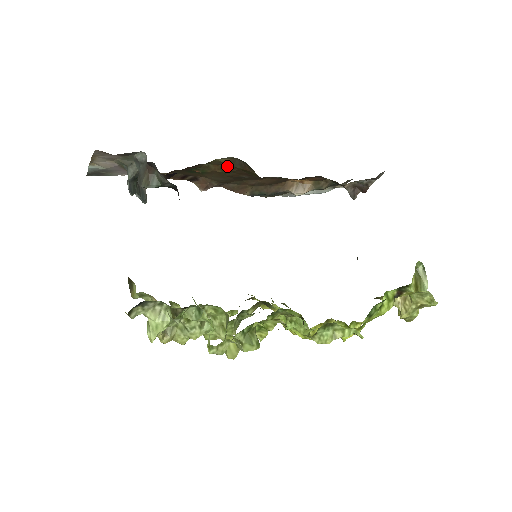
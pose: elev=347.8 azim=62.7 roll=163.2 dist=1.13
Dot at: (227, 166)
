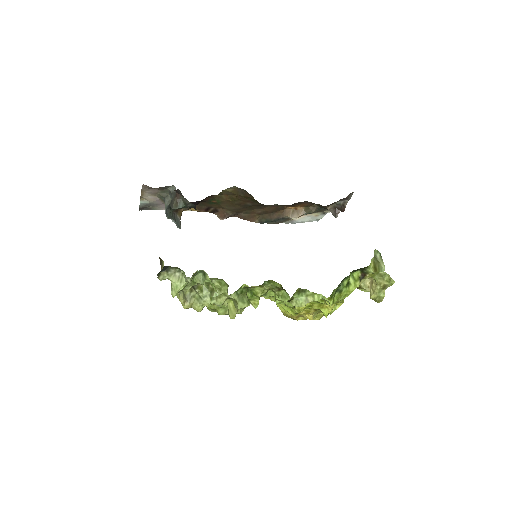
Dot at: (234, 195)
